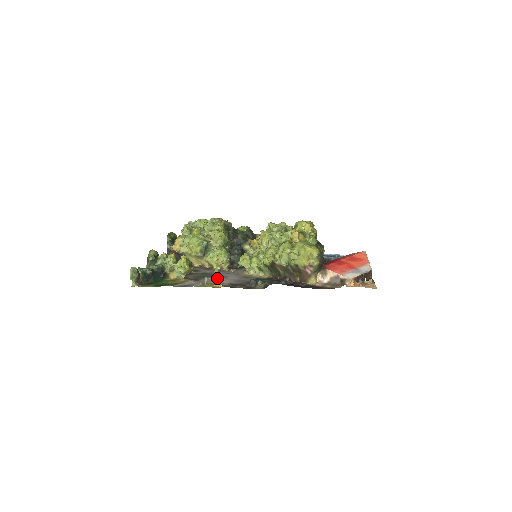
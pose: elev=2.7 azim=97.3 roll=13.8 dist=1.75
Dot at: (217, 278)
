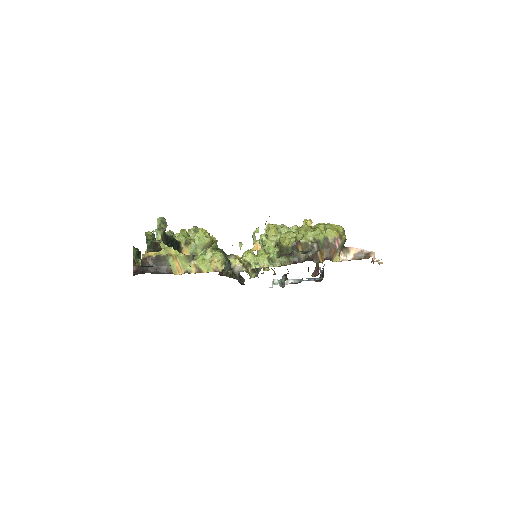
Dot at: occluded
